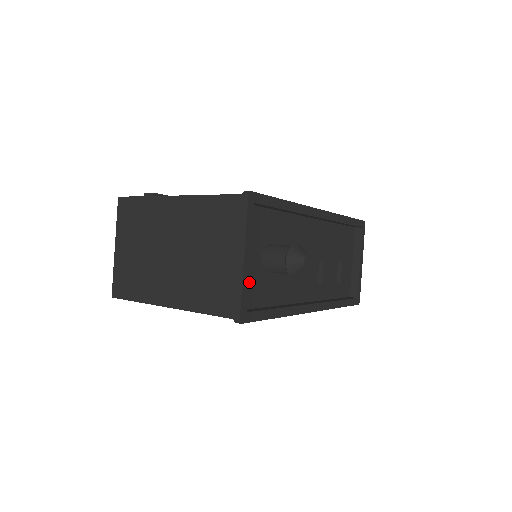
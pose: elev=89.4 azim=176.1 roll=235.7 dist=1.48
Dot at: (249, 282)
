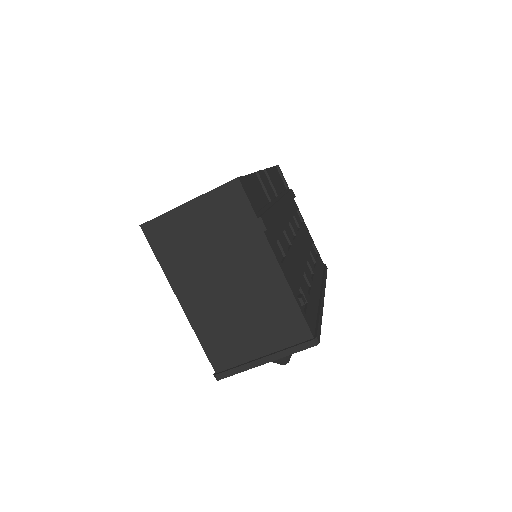
Dot at: occluded
